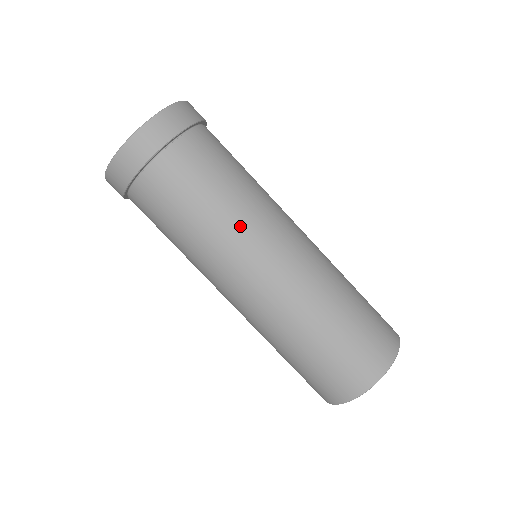
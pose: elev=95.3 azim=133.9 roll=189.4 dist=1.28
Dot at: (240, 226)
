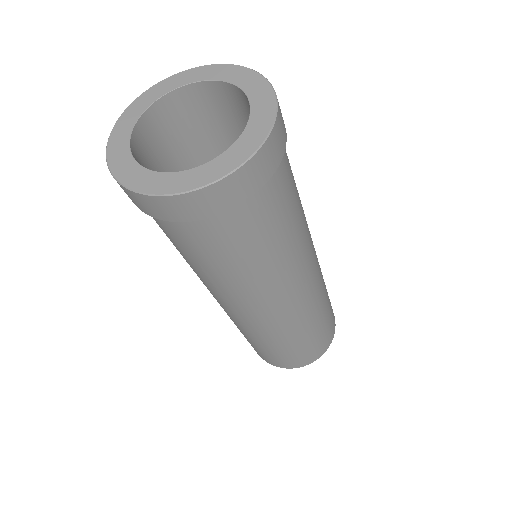
Dot at: (284, 272)
